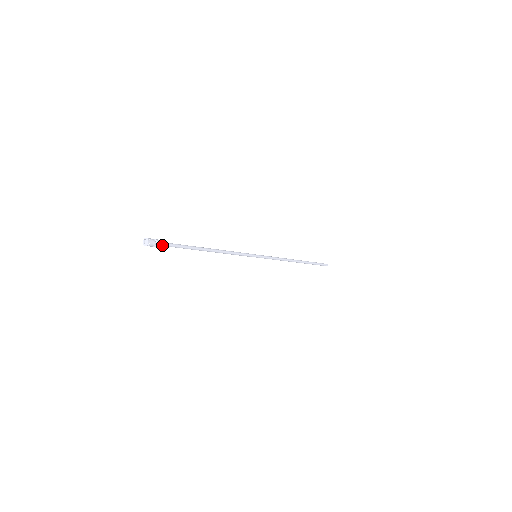
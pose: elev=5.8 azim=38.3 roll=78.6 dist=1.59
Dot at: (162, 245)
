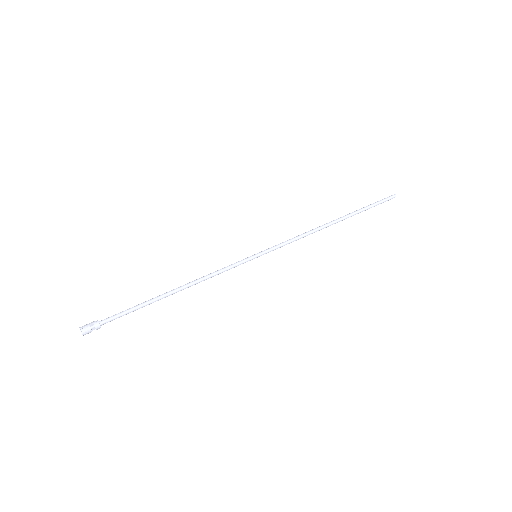
Dot at: (104, 323)
